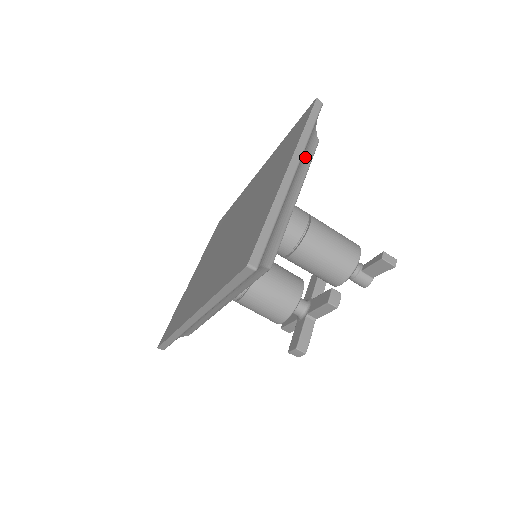
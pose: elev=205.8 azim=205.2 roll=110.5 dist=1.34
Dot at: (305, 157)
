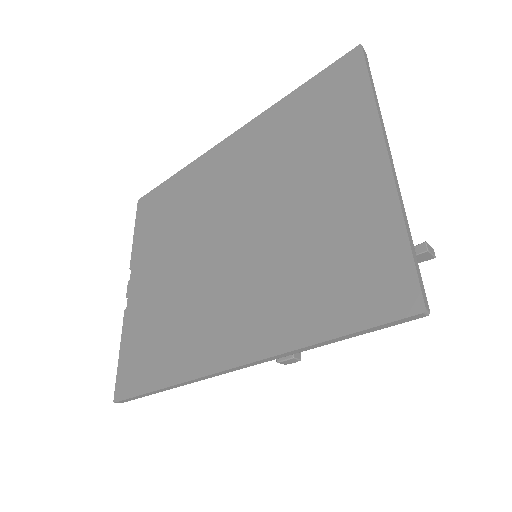
Dot at: occluded
